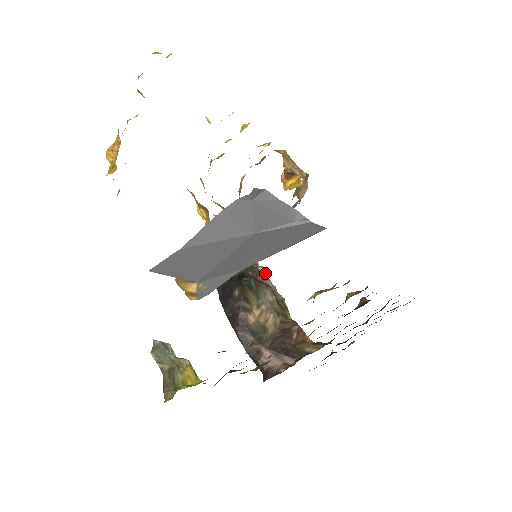
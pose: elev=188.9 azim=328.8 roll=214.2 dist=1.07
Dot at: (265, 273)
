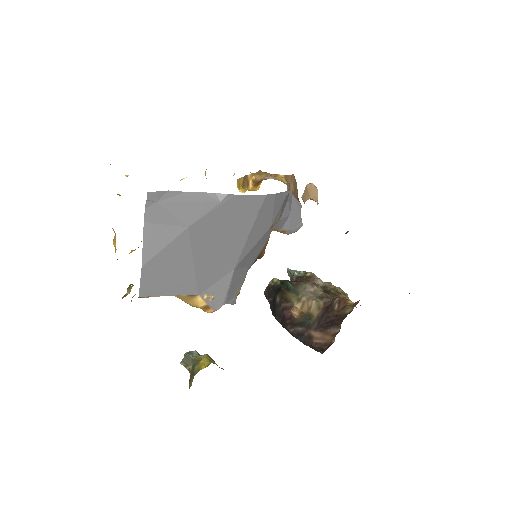
Dot at: (313, 276)
